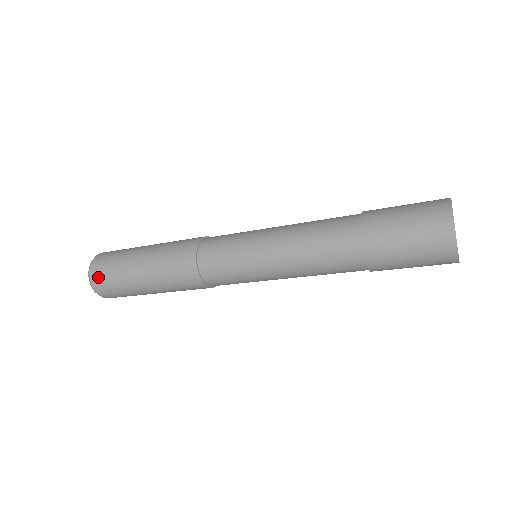
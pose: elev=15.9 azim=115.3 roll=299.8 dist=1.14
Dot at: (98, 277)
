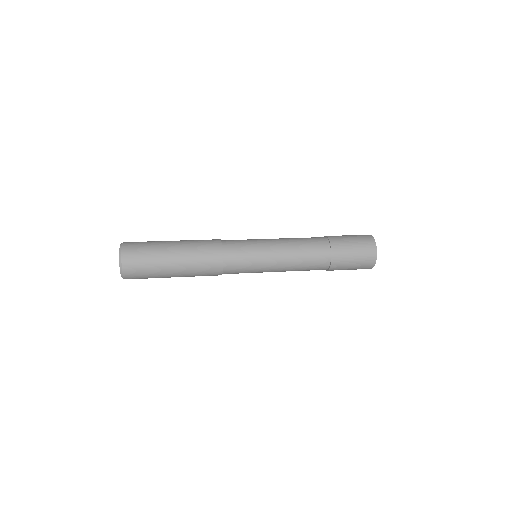
Dot at: (131, 253)
